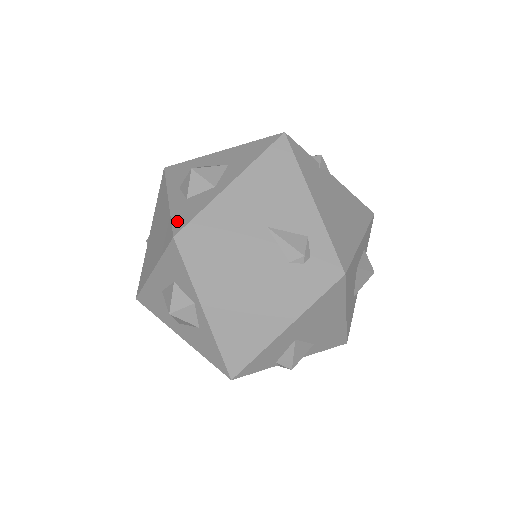
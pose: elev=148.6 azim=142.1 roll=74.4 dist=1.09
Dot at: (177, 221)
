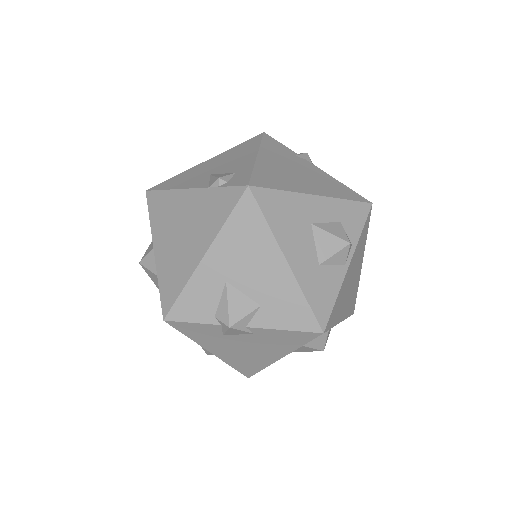
Dot at: occluded
